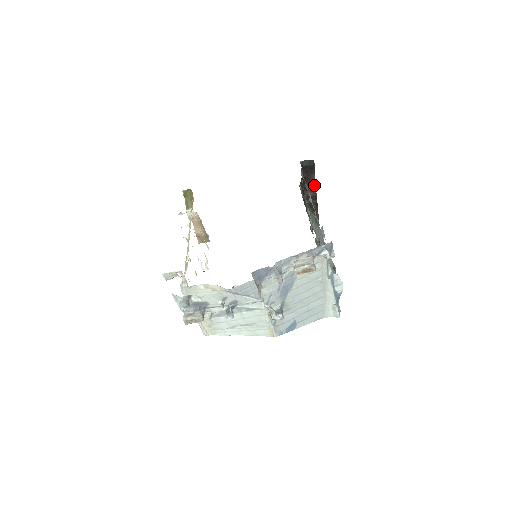
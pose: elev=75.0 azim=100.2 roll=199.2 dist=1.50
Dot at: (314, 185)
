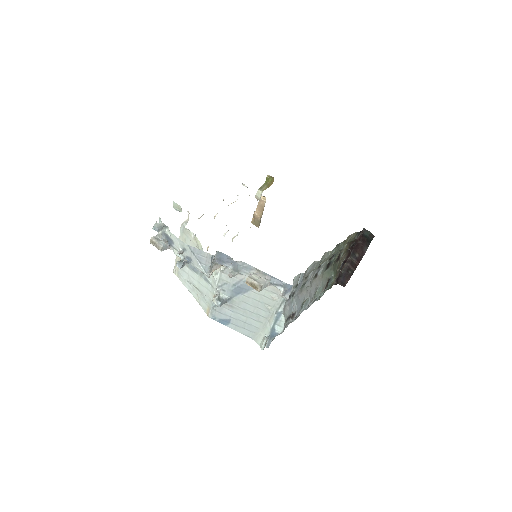
Dot at: (362, 256)
